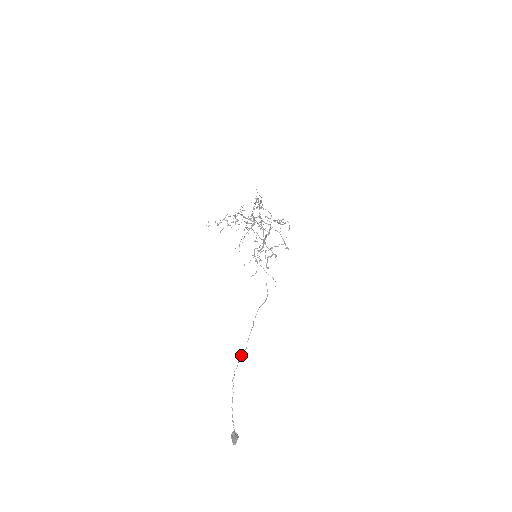
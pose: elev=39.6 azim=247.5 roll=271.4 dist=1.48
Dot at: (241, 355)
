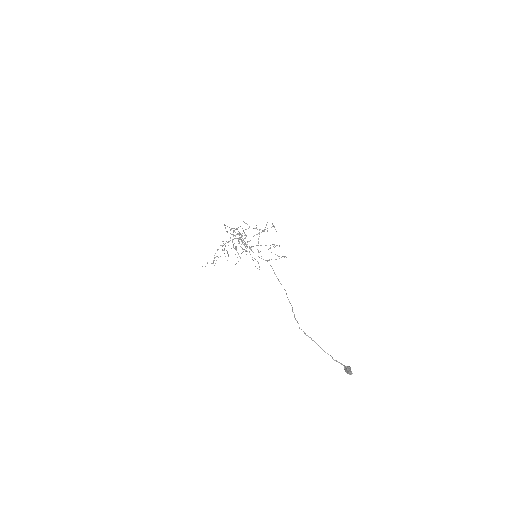
Dot at: (294, 314)
